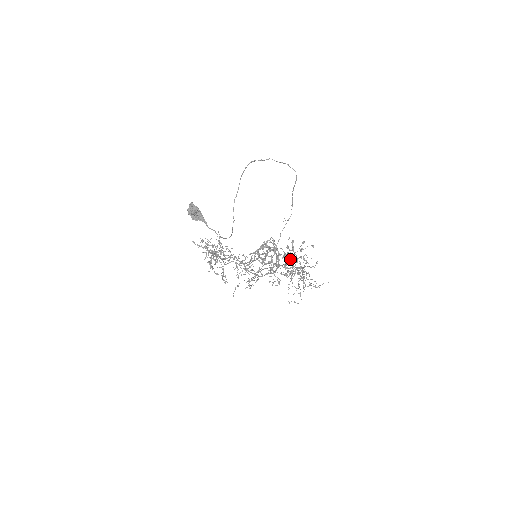
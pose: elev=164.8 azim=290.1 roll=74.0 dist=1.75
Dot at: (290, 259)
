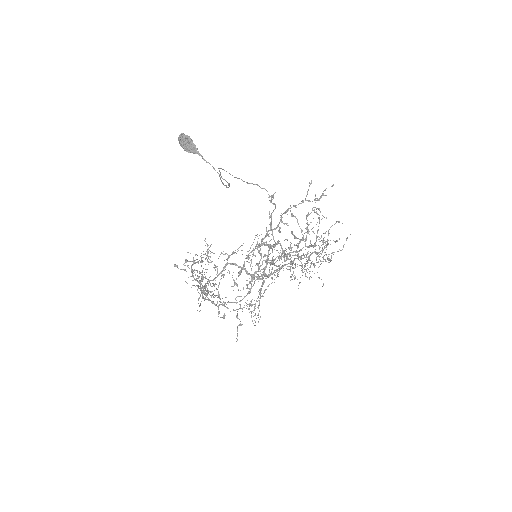
Dot at: (303, 202)
